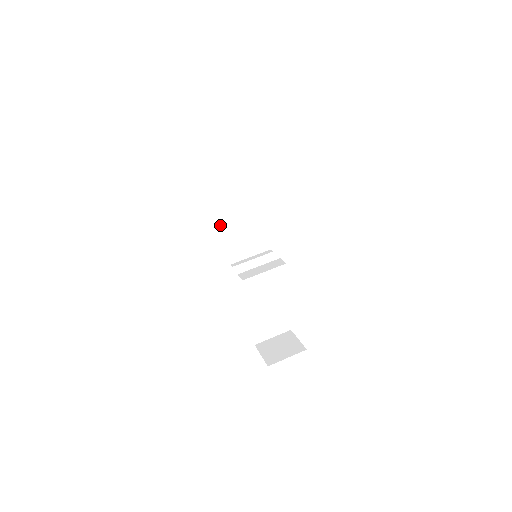
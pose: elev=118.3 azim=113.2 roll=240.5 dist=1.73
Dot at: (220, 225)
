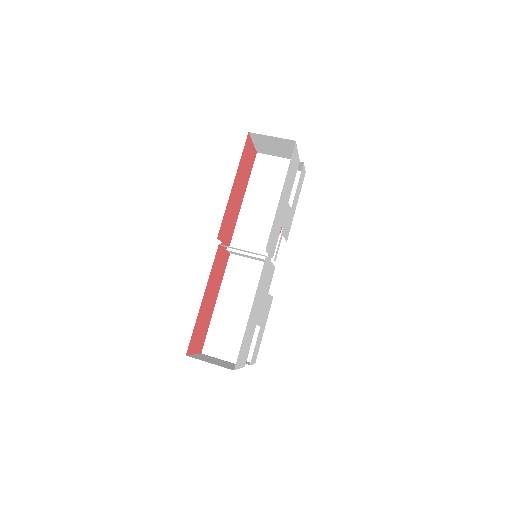
Dot at: (243, 207)
